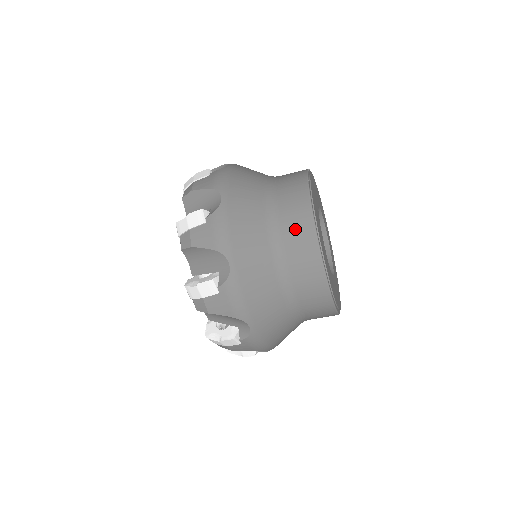
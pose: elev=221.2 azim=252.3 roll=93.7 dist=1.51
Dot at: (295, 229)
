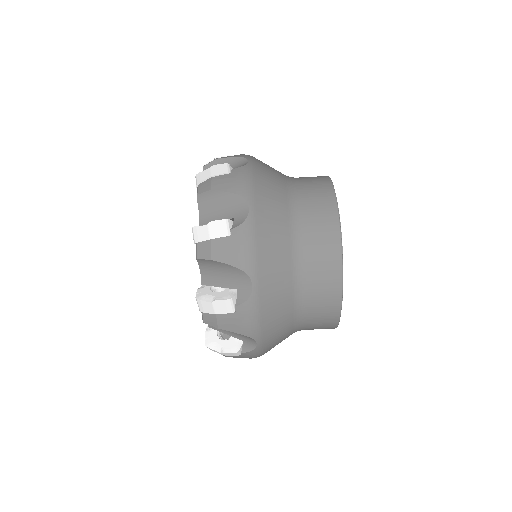
Dot at: (316, 201)
